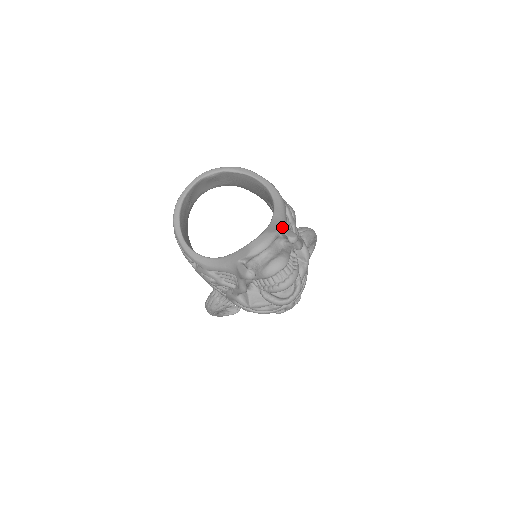
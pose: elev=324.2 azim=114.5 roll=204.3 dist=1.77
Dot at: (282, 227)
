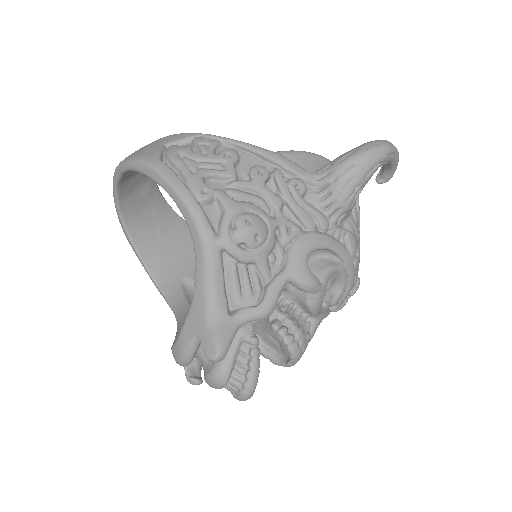
Dot at: (201, 325)
